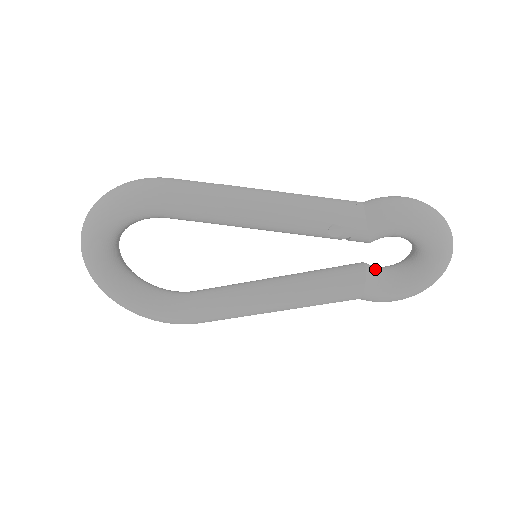
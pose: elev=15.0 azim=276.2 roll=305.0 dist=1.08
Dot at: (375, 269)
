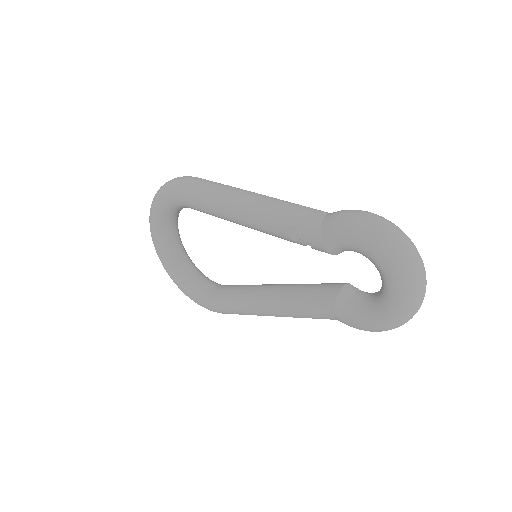
Dot at: (355, 291)
